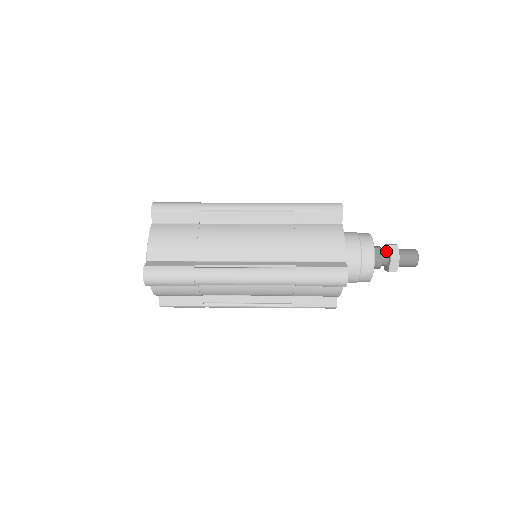
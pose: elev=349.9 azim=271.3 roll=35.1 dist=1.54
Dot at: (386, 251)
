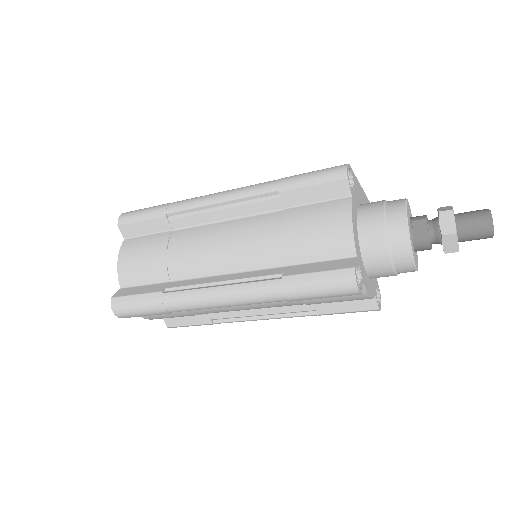
Dot at: (436, 222)
